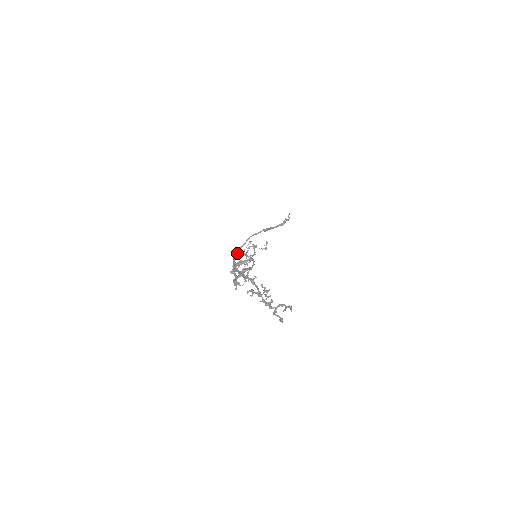
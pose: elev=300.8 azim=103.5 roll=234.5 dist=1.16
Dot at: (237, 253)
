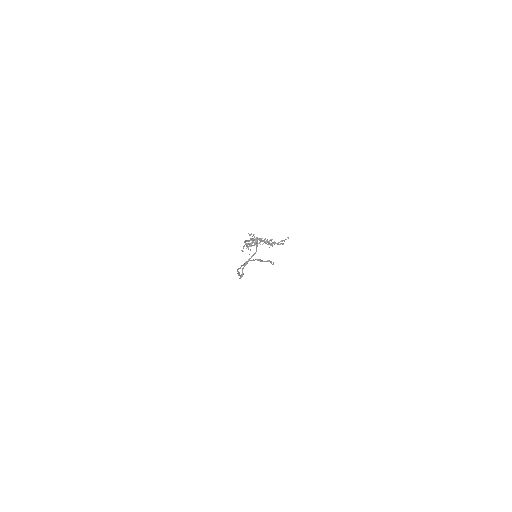
Dot at: (239, 268)
